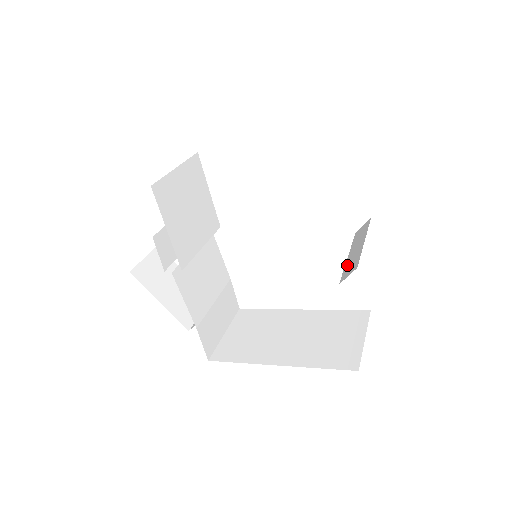
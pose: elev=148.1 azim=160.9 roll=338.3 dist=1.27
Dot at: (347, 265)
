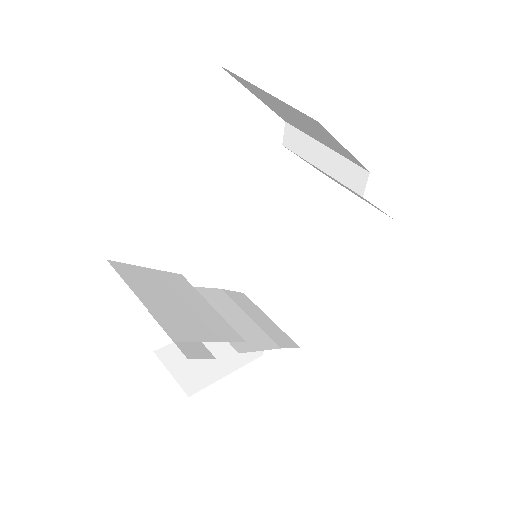
Dot at: (340, 177)
